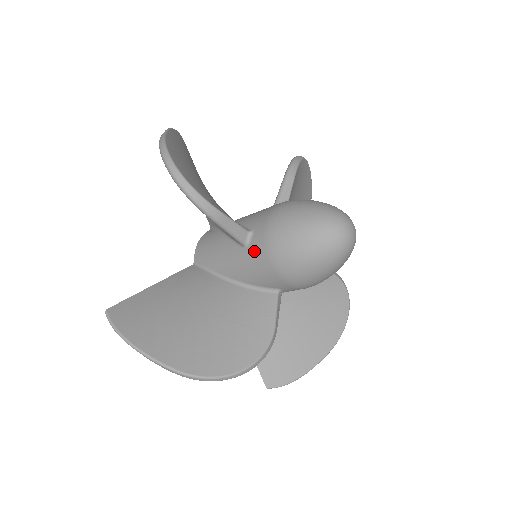
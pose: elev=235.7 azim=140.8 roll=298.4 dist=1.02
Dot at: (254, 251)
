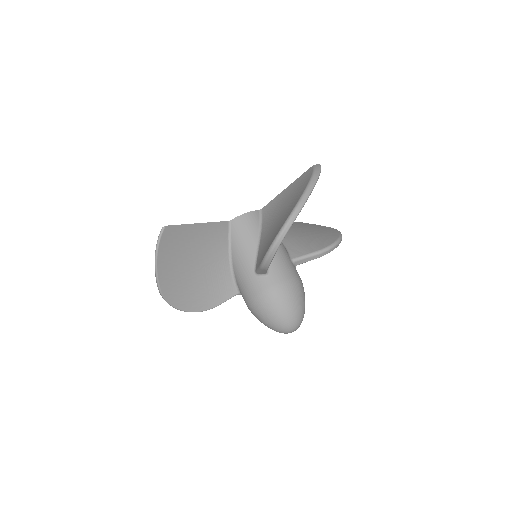
Dot at: (255, 282)
